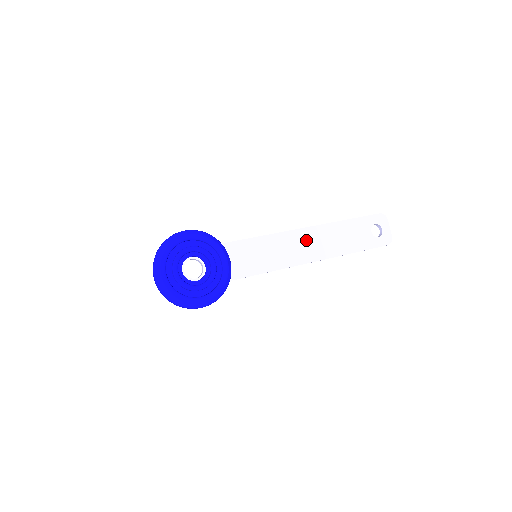
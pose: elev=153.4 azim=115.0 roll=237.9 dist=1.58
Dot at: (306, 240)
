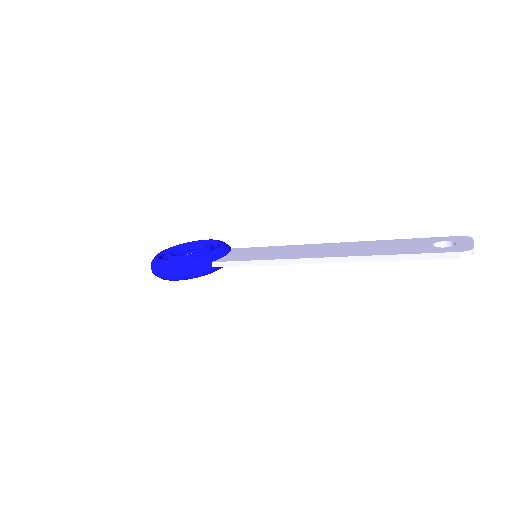
Dot at: (323, 248)
